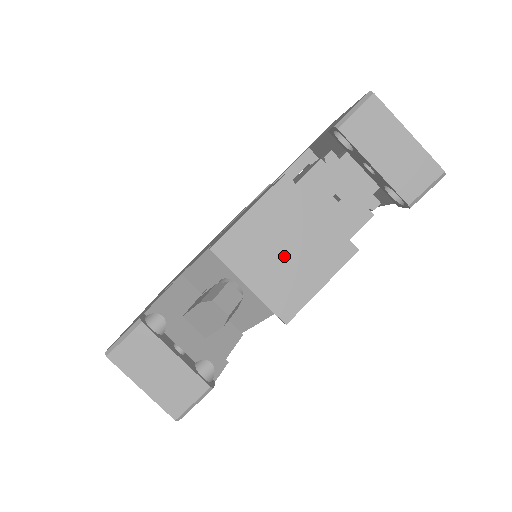
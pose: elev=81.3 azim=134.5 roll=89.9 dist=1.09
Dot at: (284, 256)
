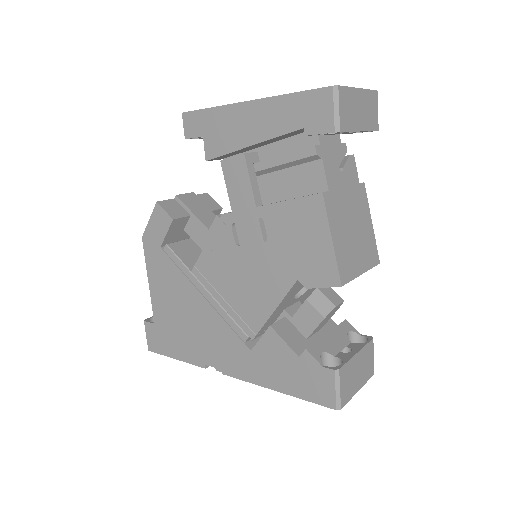
Dot at: (356, 235)
